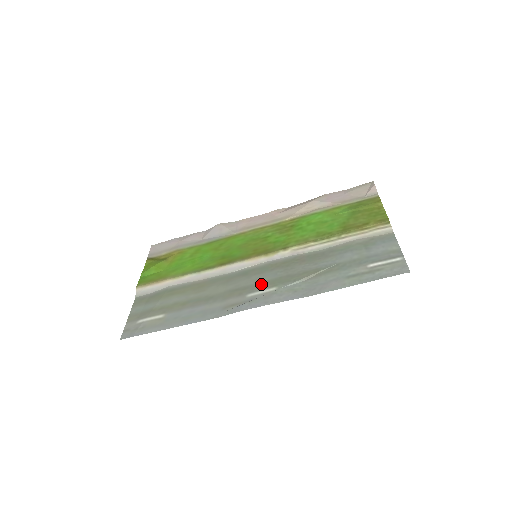
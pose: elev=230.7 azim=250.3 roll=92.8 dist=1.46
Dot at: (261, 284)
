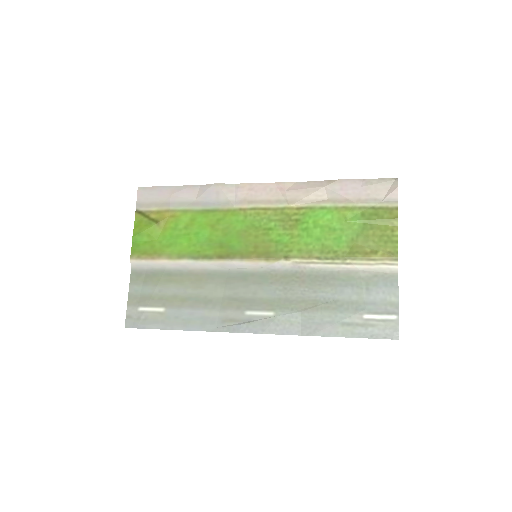
Dot at: (259, 302)
